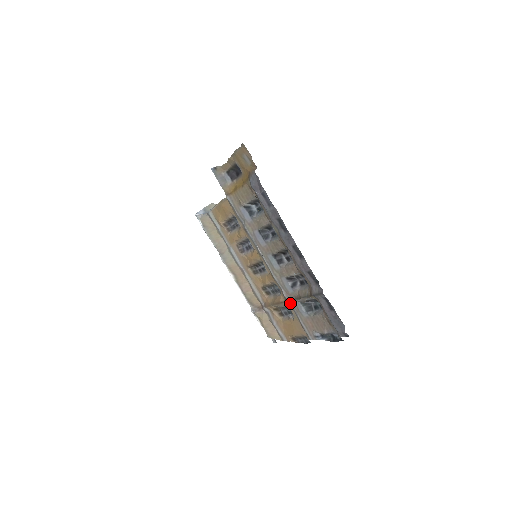
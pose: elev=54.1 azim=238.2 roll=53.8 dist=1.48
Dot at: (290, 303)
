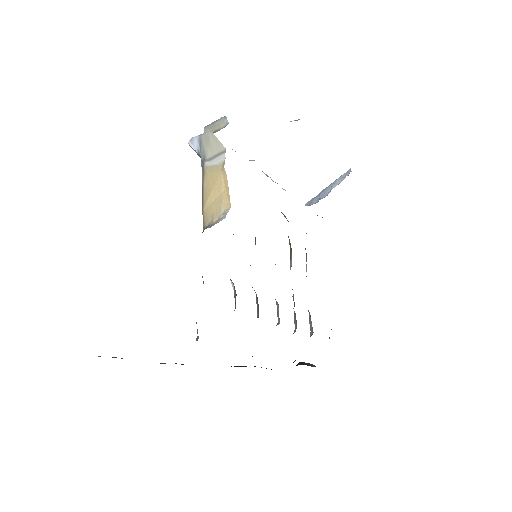
Dot at: occluded
